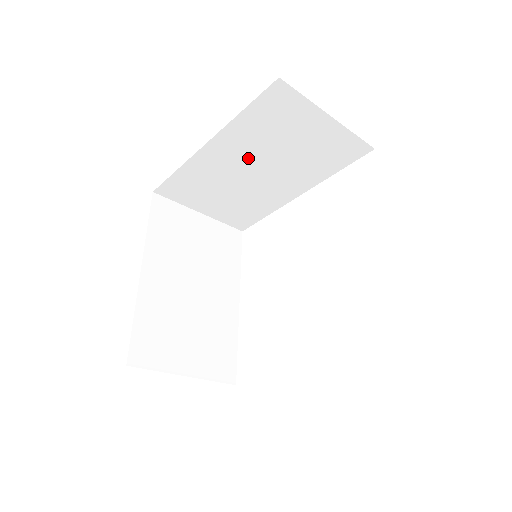
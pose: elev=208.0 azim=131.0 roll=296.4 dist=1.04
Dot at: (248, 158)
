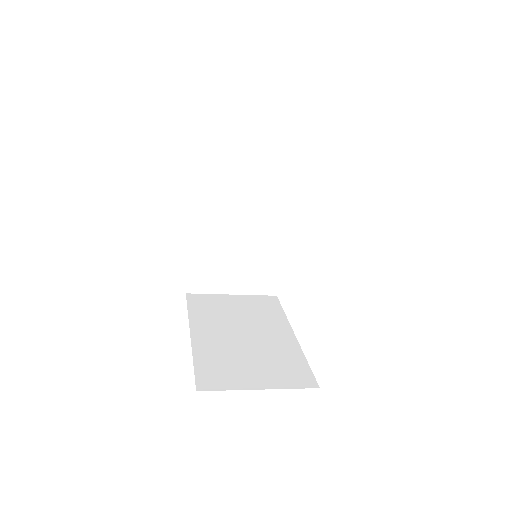
Dot at: (227, 217)
